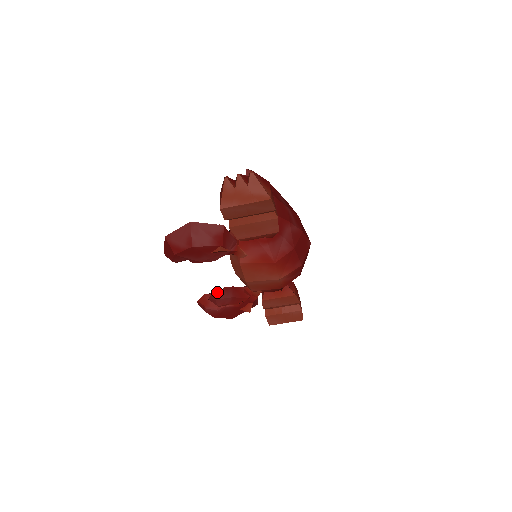
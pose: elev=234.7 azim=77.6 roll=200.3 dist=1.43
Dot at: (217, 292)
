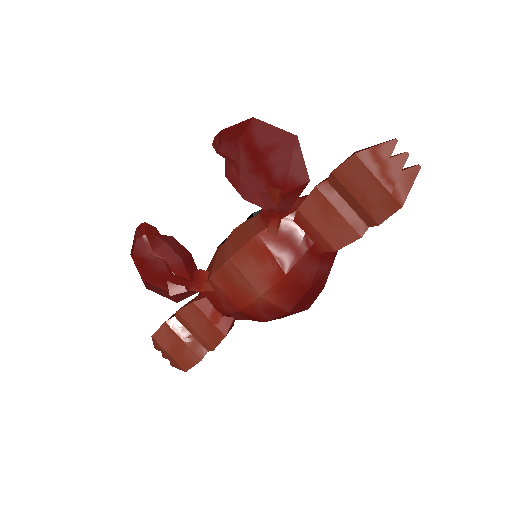
Dot at: (173, 239)
